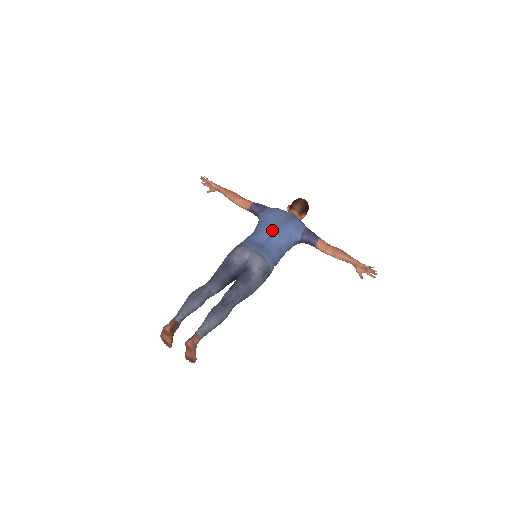
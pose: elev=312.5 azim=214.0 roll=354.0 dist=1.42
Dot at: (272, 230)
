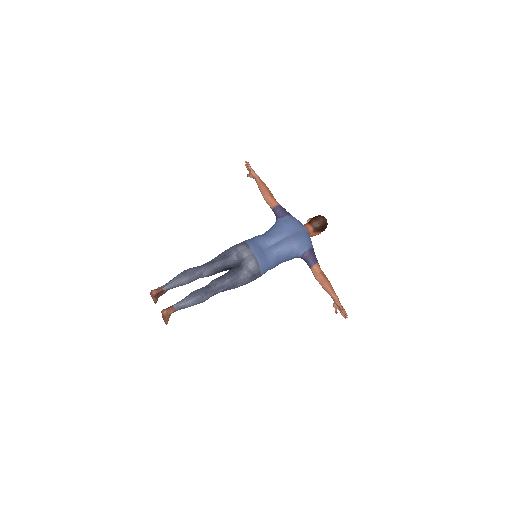
Dot at: (279, 240)
